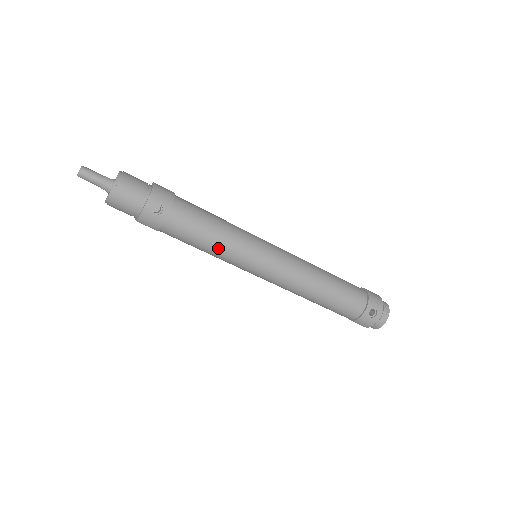
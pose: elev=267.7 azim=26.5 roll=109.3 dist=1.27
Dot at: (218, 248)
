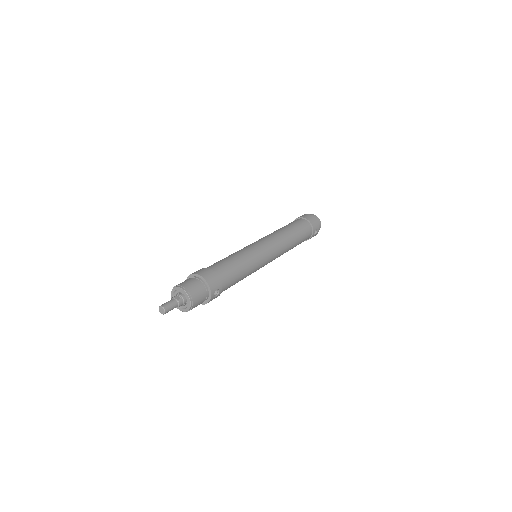
Dot at: occluded
